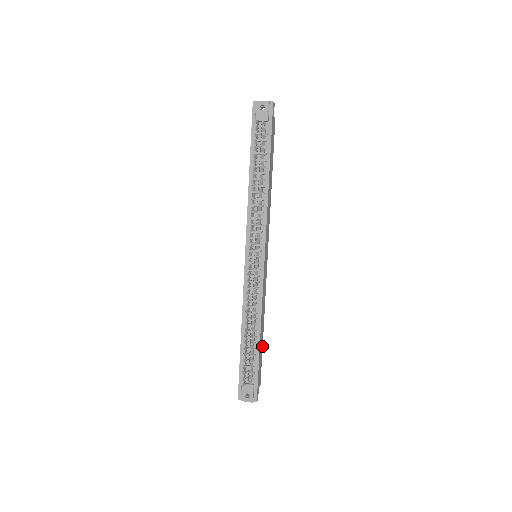
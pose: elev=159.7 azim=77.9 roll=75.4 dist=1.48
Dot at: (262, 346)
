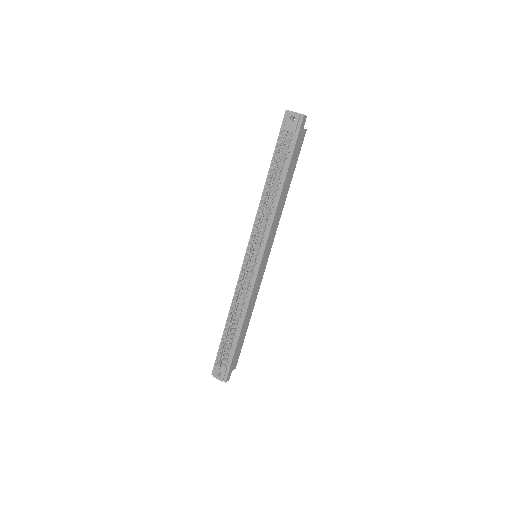
Dot at: occluded
